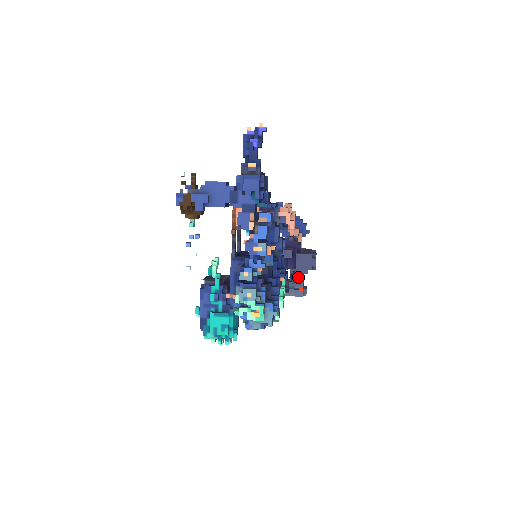
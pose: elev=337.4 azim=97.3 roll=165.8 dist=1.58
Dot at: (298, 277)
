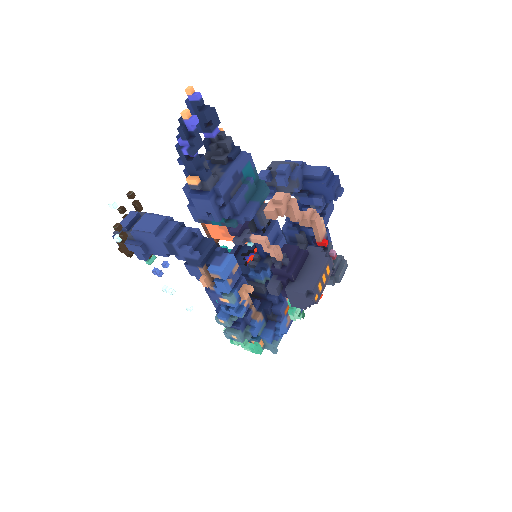
Dot at: occluded
